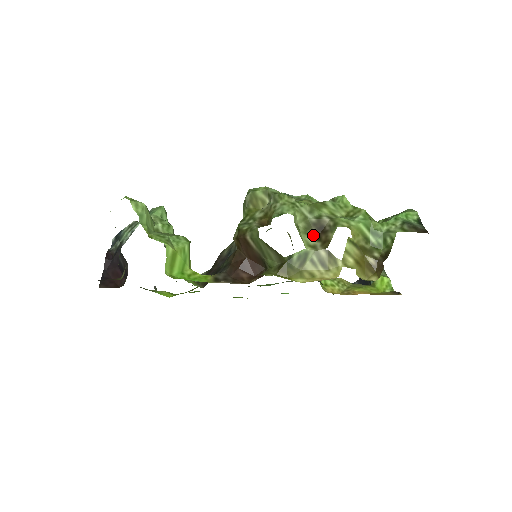
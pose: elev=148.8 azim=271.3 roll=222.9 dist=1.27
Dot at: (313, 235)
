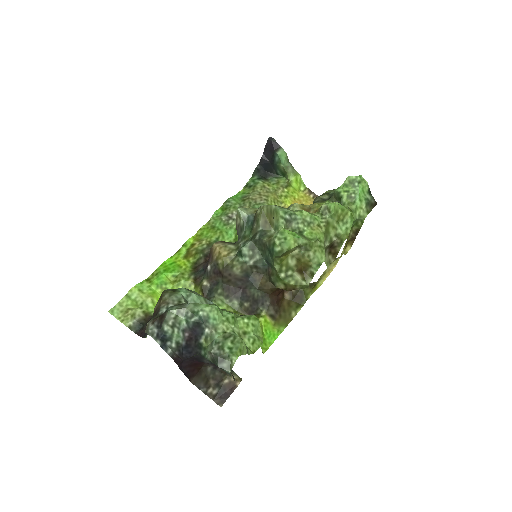
Dot at: (327, 253)
